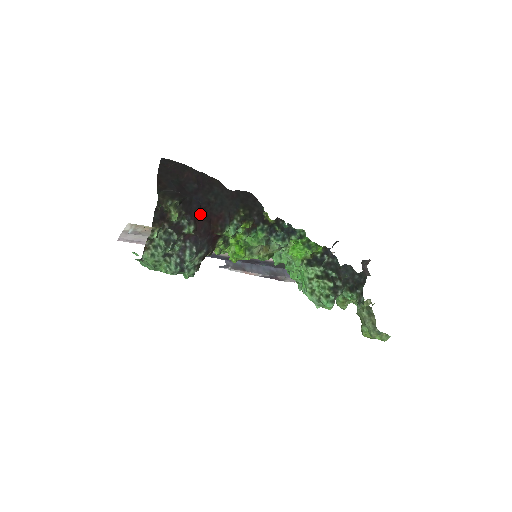
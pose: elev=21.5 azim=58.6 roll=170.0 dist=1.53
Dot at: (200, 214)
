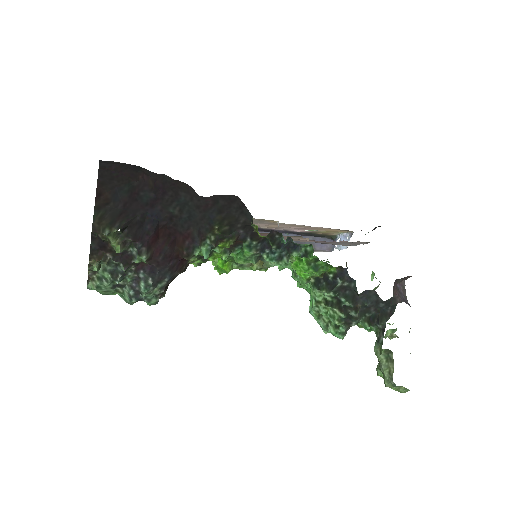
Dot at: (158, 235)
